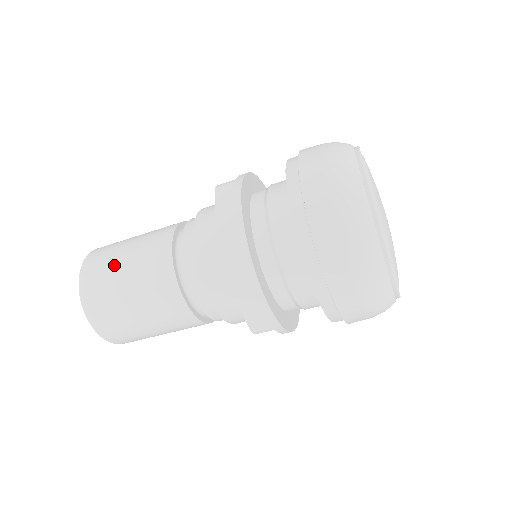
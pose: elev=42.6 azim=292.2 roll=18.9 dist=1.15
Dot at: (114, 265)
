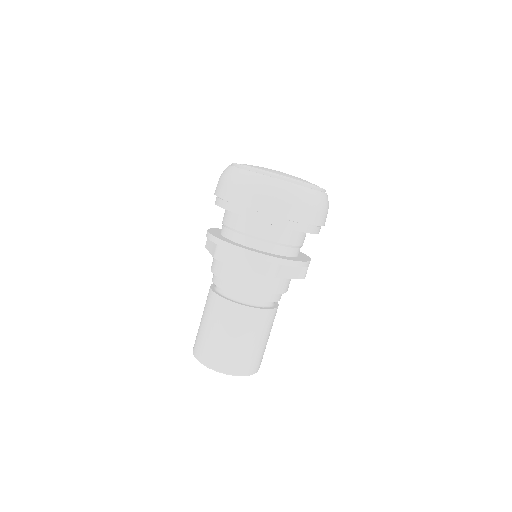
Dot at: (200, 329)
